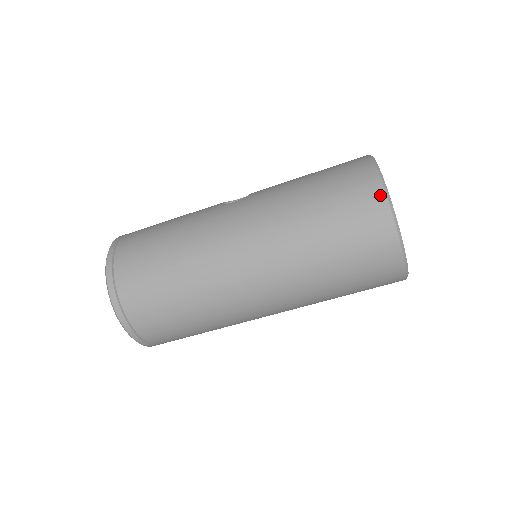
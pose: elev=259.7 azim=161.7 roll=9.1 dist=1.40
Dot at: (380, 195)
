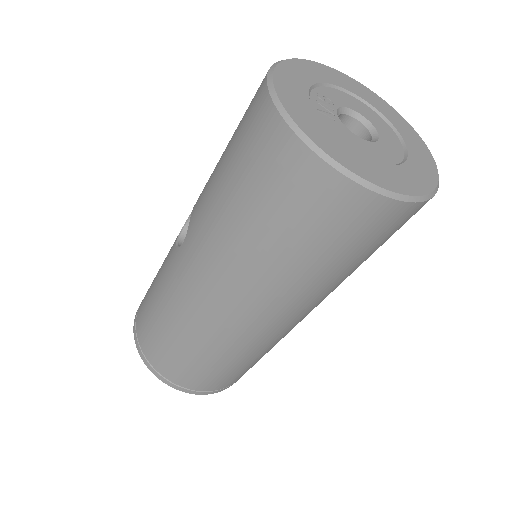
Dot at: (313, 164)
